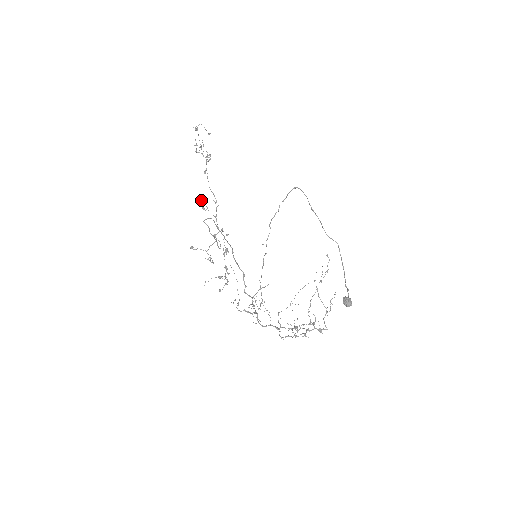
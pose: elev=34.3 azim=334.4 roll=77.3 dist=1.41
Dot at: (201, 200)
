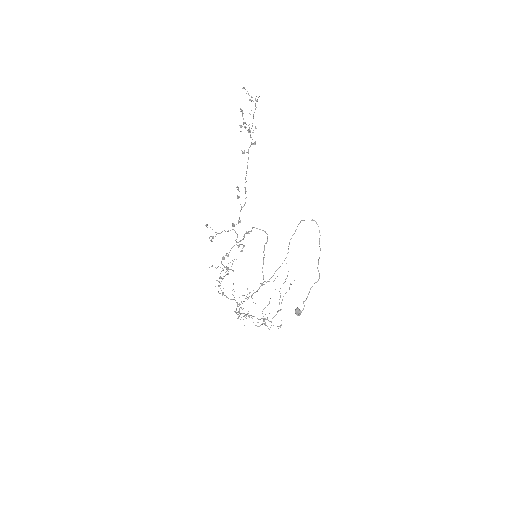
Dot at: (238, 187)
